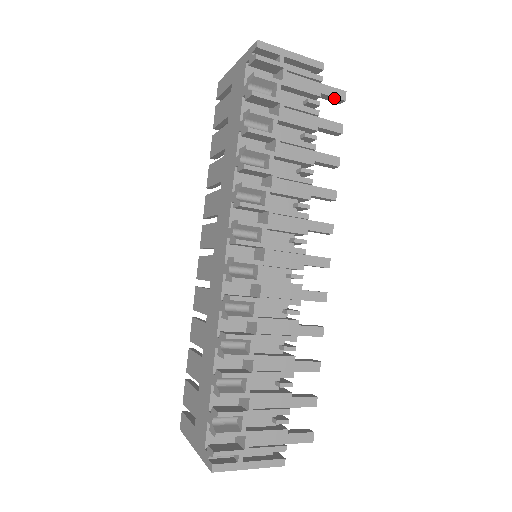
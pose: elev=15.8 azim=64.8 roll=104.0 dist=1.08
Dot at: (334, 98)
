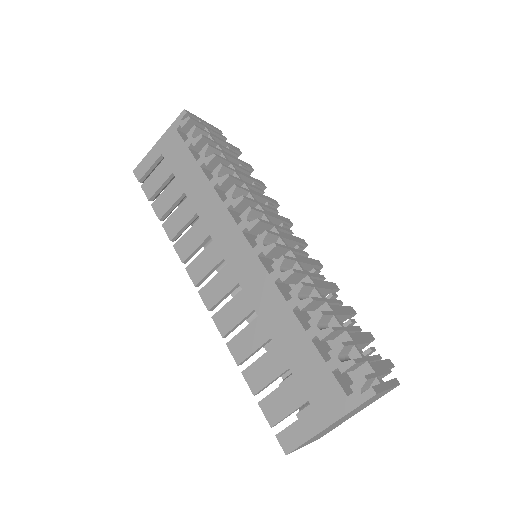
Dot at: (236, 151)
